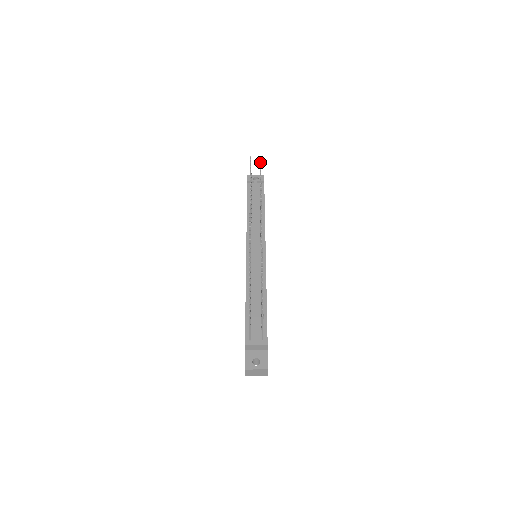
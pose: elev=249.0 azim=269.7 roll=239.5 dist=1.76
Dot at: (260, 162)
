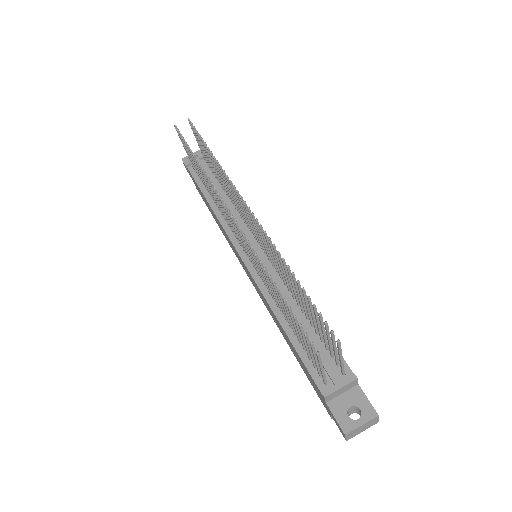
Dot at: occluded
